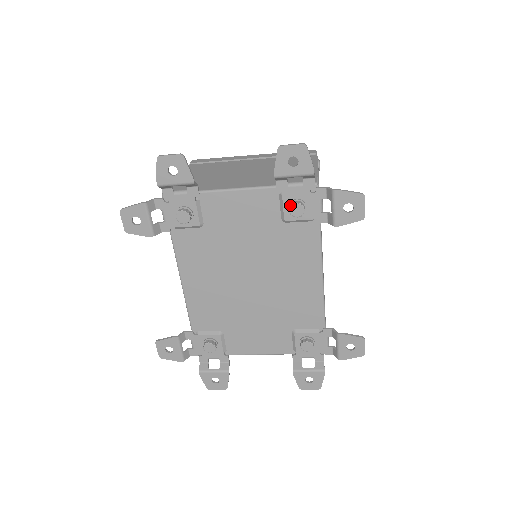
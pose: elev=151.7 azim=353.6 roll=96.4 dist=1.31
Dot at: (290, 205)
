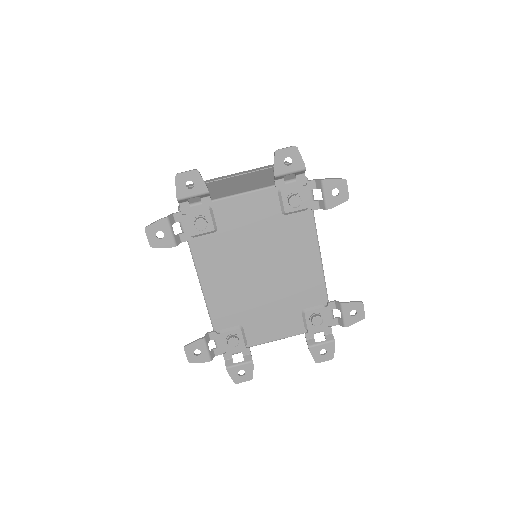
Dot at: (289, 198)
